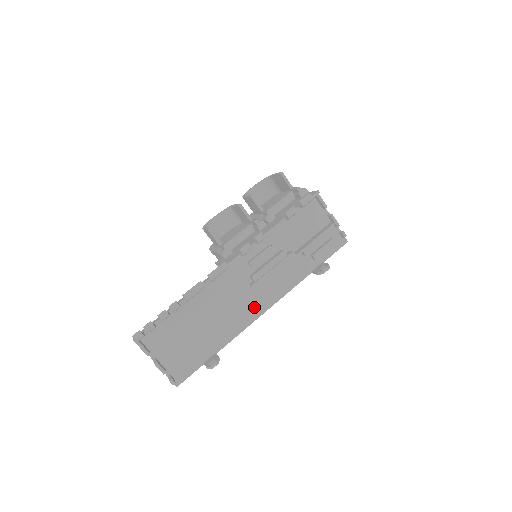
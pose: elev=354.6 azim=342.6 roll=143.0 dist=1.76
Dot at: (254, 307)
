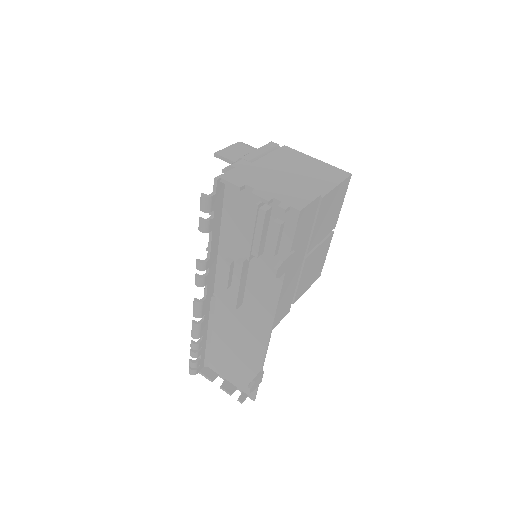
Dot at: (260, 323)
